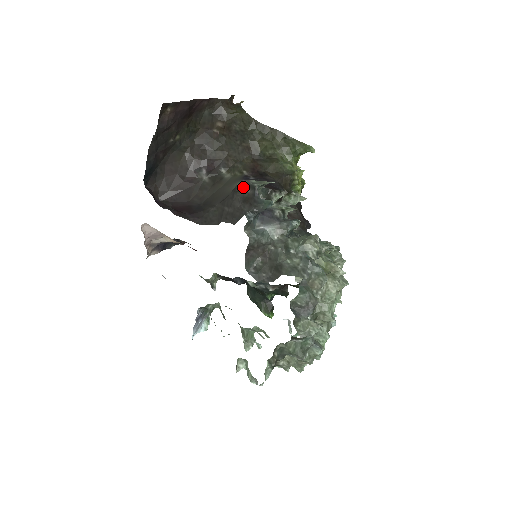
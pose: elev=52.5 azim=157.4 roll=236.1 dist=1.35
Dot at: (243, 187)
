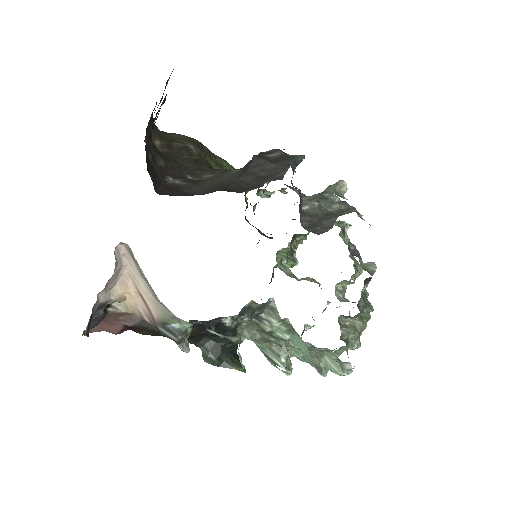
Dot at: (263, 155)
